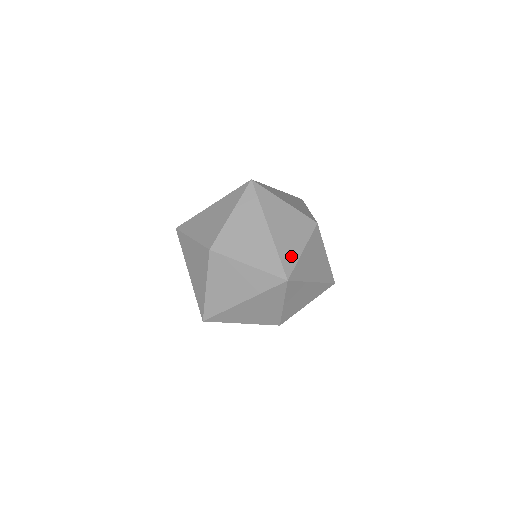
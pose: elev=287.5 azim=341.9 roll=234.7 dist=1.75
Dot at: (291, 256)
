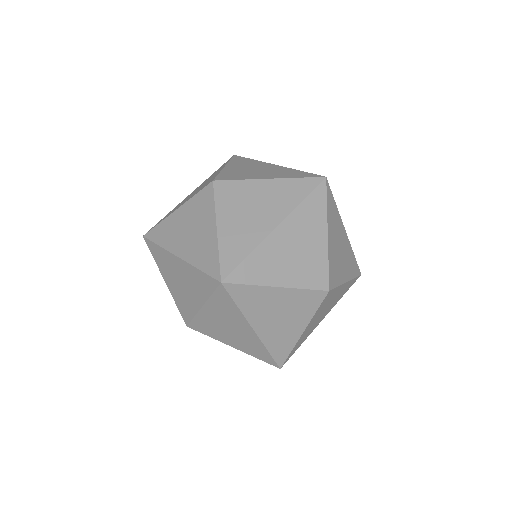
Dot at: (259, 273)
